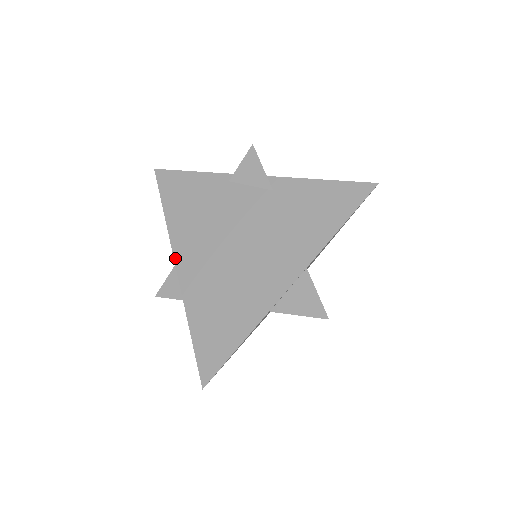
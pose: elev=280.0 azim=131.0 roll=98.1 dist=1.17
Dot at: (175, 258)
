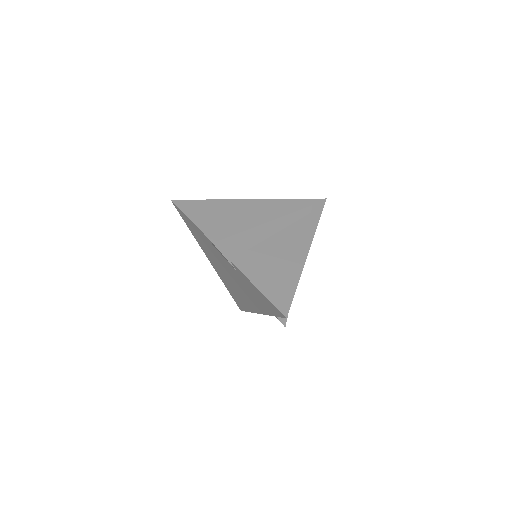
Dot at: (206, 256)
